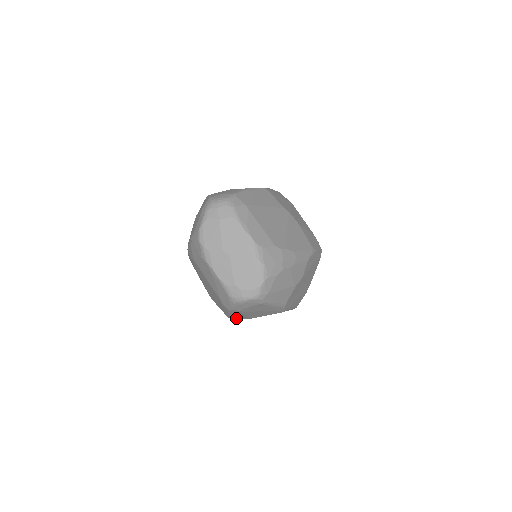
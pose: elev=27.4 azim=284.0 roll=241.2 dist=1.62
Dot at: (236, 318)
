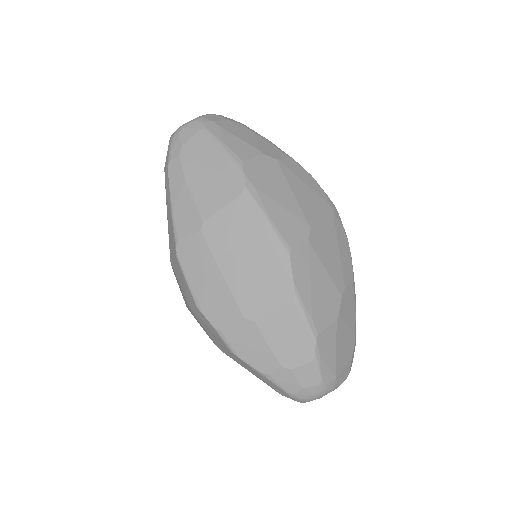
Dot at: (184, 238)
